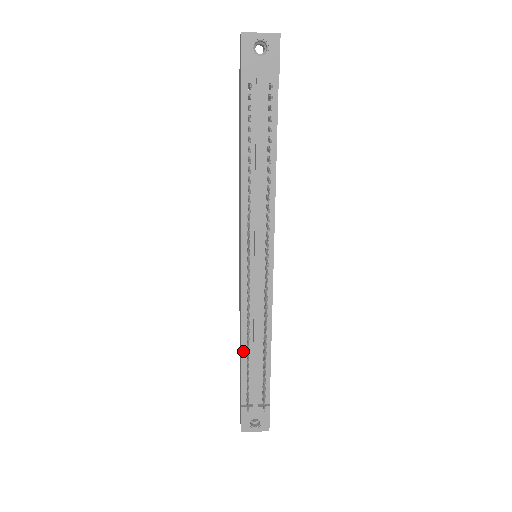
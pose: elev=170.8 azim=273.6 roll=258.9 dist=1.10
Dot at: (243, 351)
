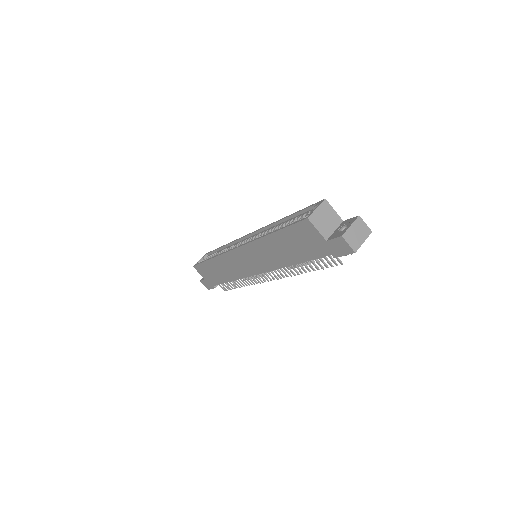
Dot at: (230, 281)
